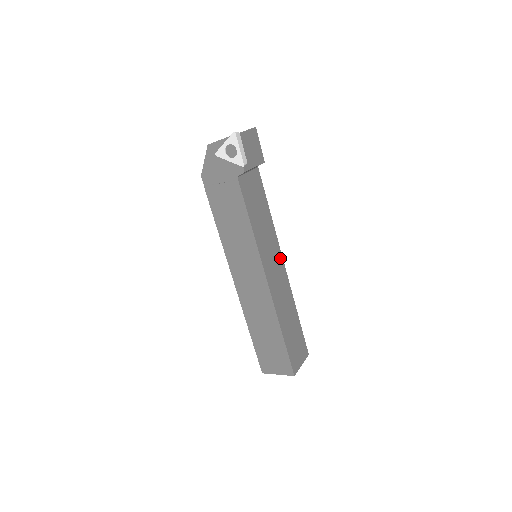
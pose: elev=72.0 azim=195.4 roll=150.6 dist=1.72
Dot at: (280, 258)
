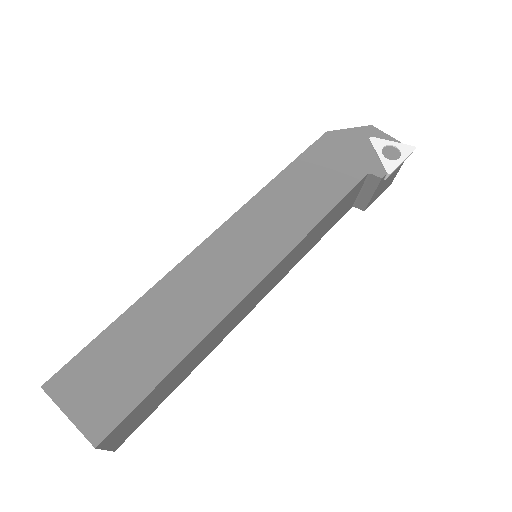
Dot at: (264, 295)
